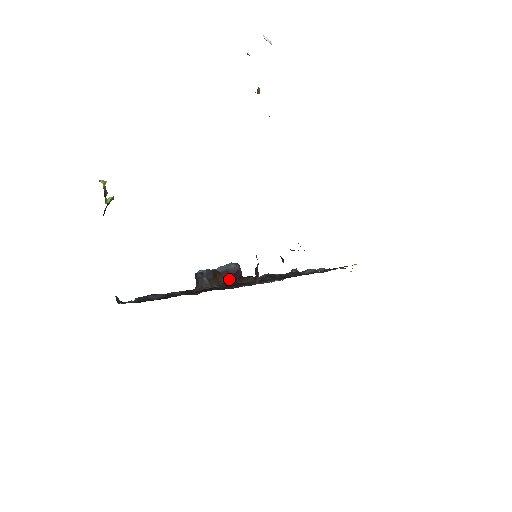
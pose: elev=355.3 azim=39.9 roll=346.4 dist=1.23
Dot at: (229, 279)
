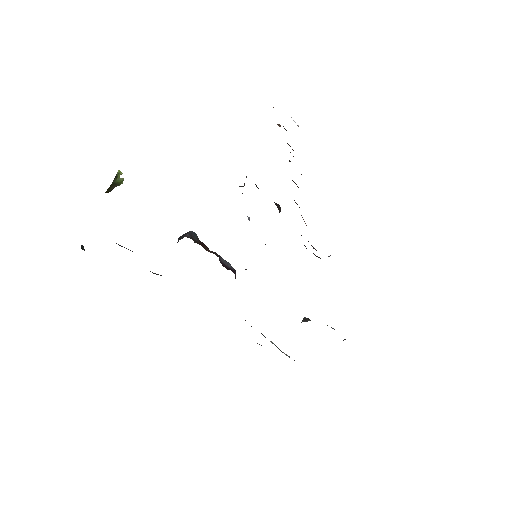
Dot at: (217, 256)
